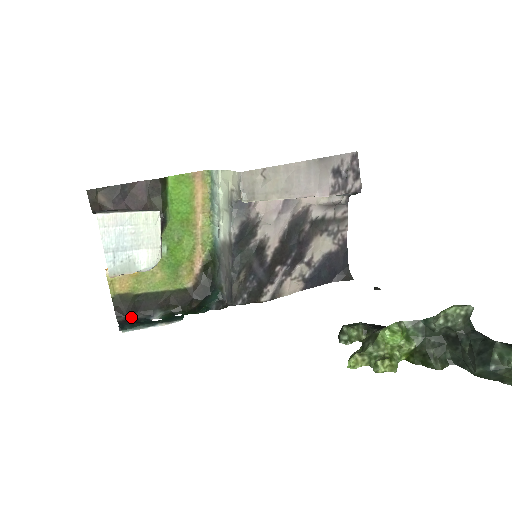
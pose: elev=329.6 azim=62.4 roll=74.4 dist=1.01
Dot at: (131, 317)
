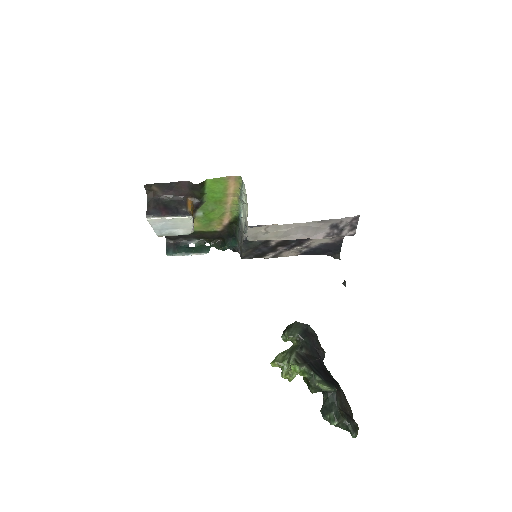
Dot at: (175, 241)
